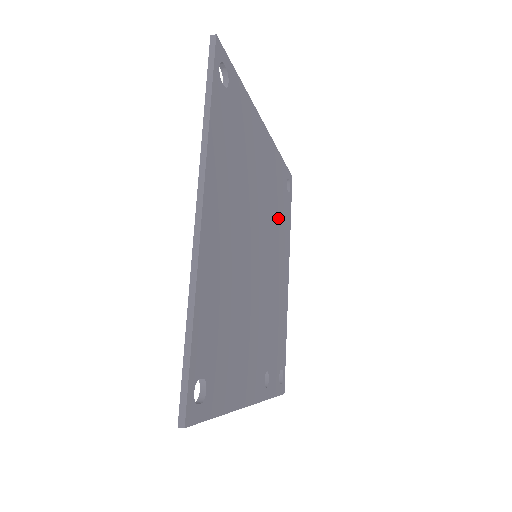
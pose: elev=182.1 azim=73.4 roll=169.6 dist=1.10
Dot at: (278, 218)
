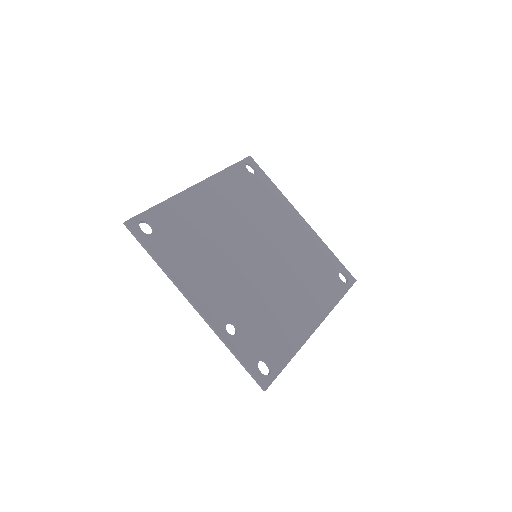
Dot at: (309, 273)
